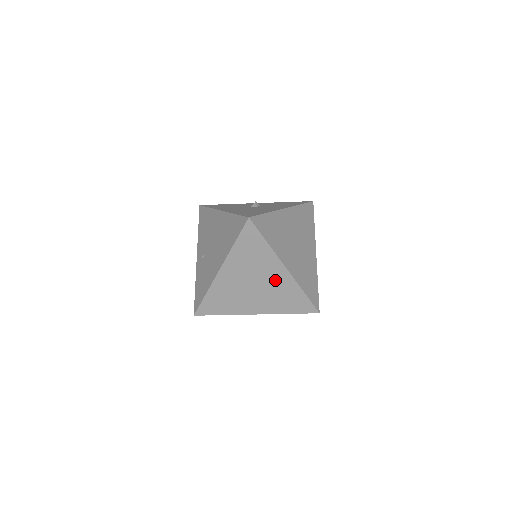
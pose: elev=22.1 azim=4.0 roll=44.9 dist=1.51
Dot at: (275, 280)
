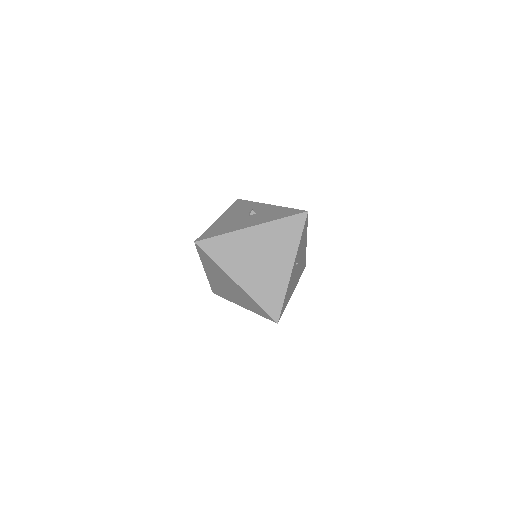
Dot at: (236, 289)
